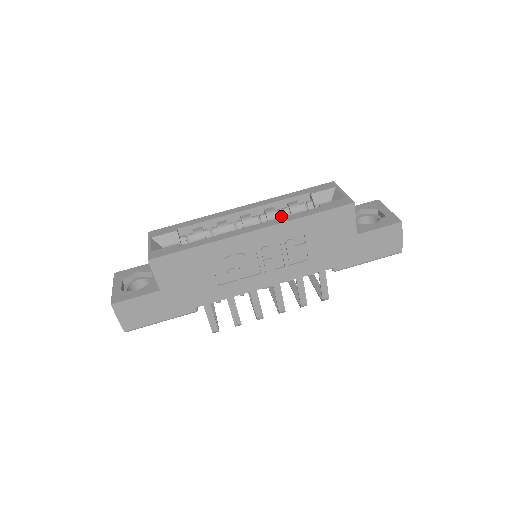
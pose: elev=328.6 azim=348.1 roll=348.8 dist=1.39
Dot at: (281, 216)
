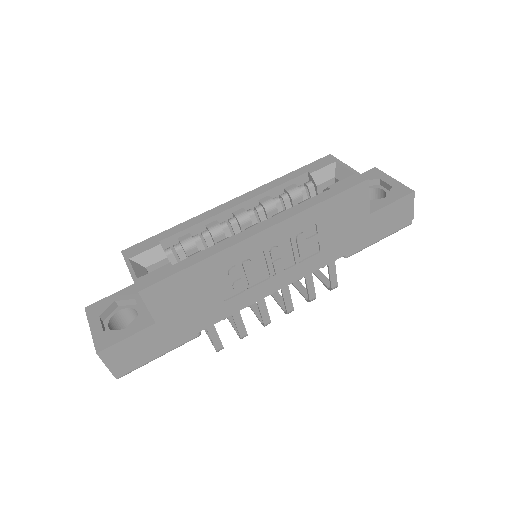
Dot at: (280, 205)
